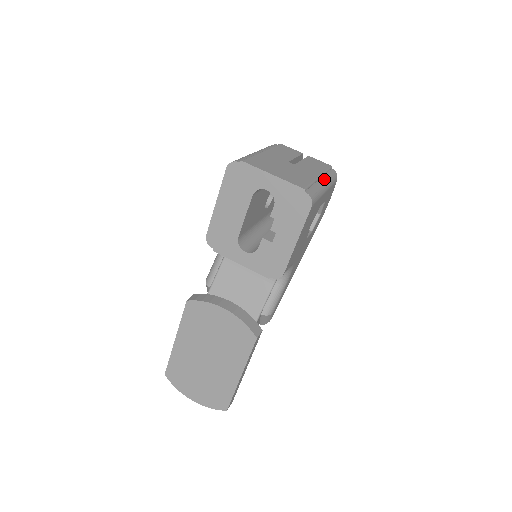
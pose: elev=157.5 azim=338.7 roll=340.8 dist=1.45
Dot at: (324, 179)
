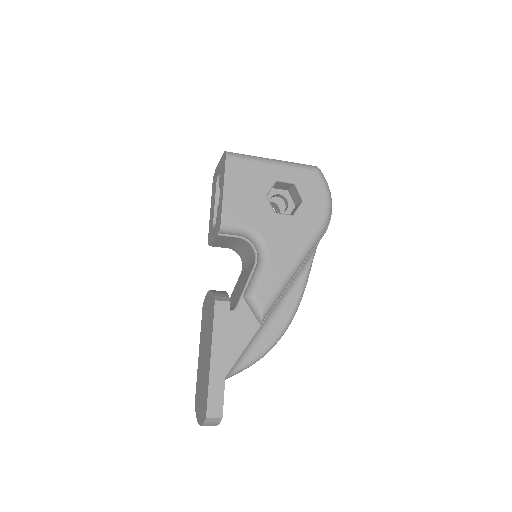
Dot at: (278, 160)
